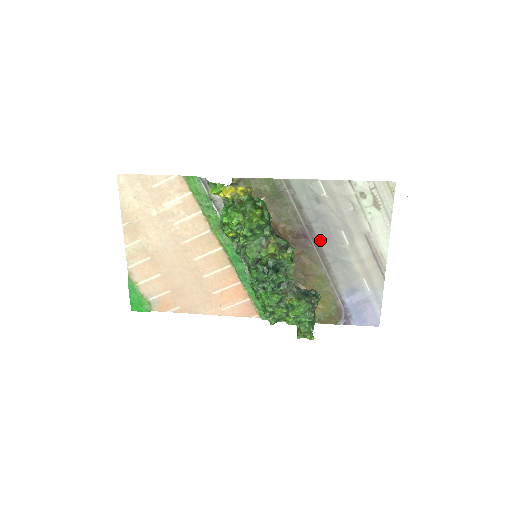
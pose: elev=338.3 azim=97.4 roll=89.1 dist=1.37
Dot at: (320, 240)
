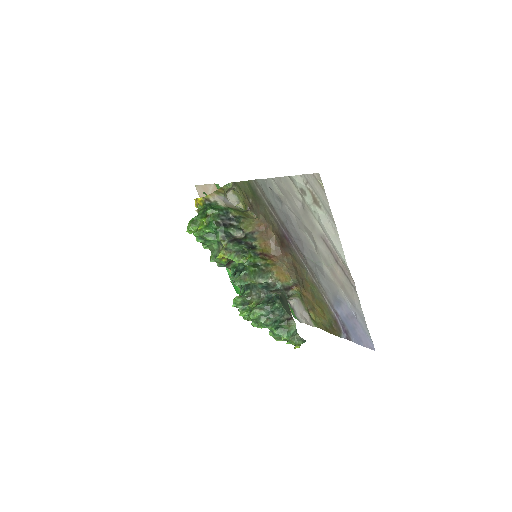
Dot at: (296, 242)
